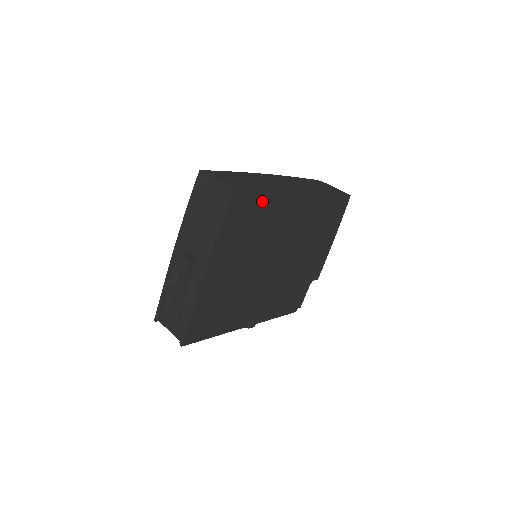
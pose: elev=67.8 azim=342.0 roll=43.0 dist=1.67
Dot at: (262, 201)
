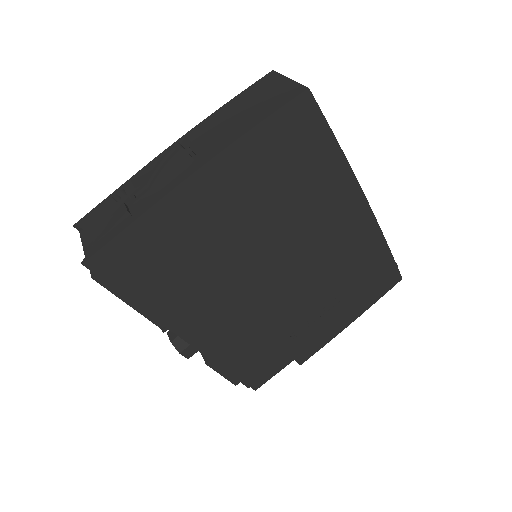
Dot at: (324, 153)
